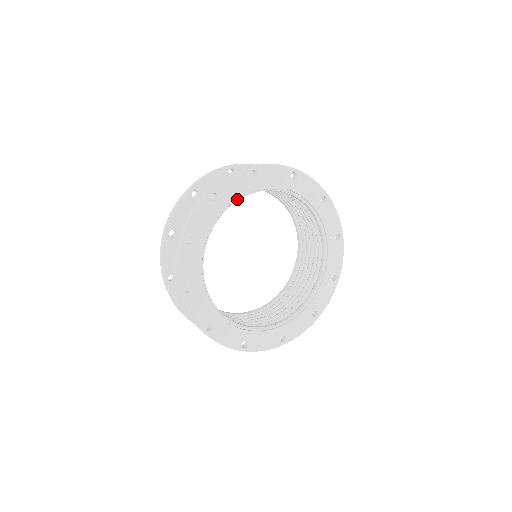
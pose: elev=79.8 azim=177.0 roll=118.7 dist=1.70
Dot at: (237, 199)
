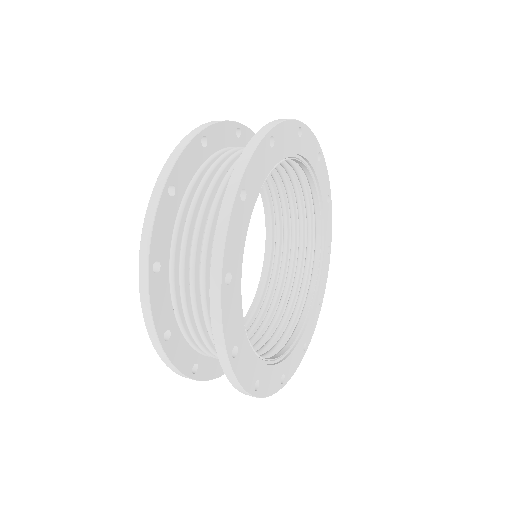
Dot at: (282, 159)
